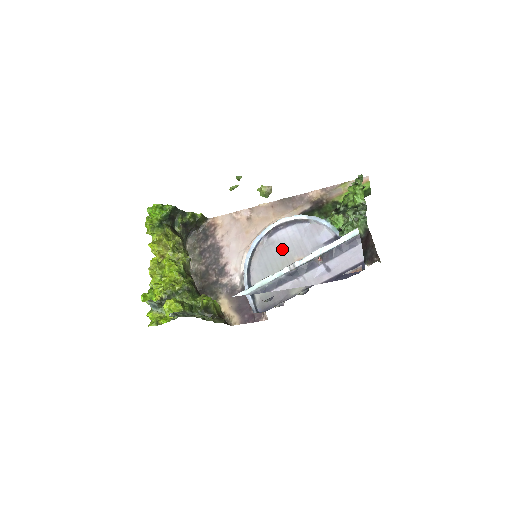
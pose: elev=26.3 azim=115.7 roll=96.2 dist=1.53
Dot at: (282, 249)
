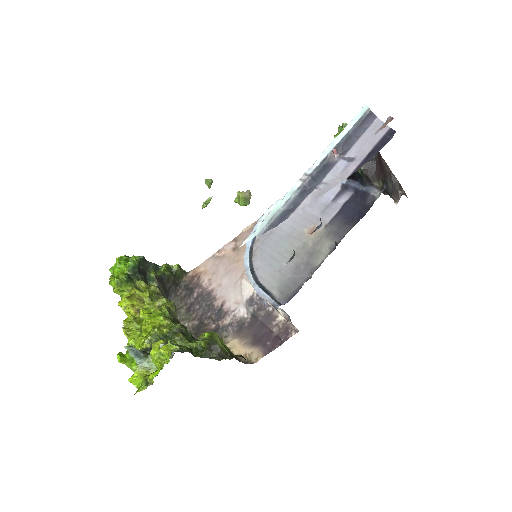
Dot at: (285, 232)
